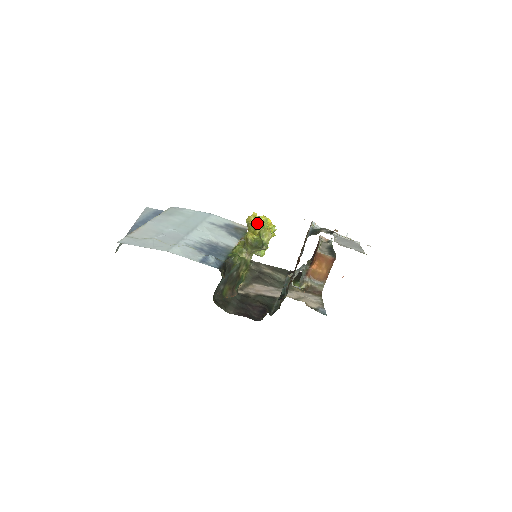
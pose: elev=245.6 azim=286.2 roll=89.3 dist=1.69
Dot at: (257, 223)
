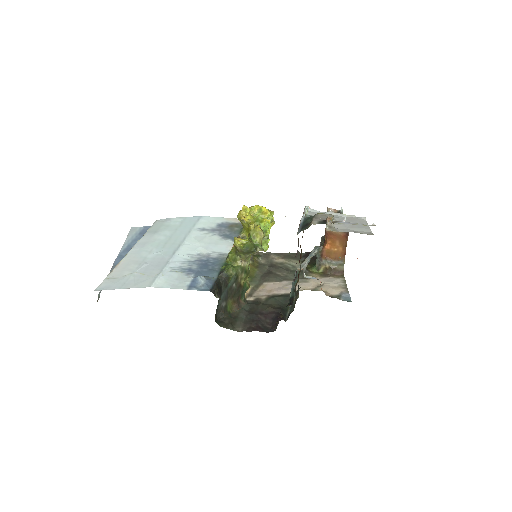
Dot at: (250, 216)
